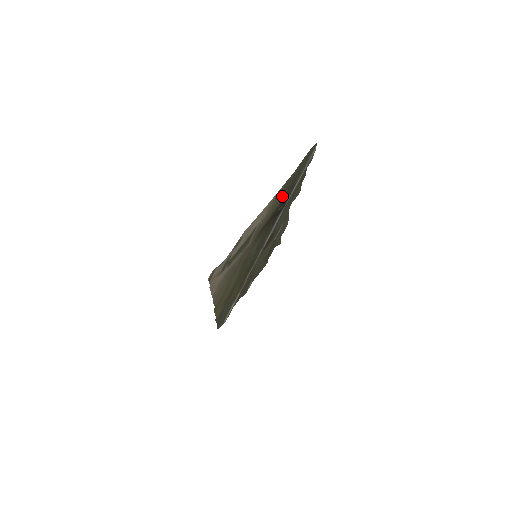
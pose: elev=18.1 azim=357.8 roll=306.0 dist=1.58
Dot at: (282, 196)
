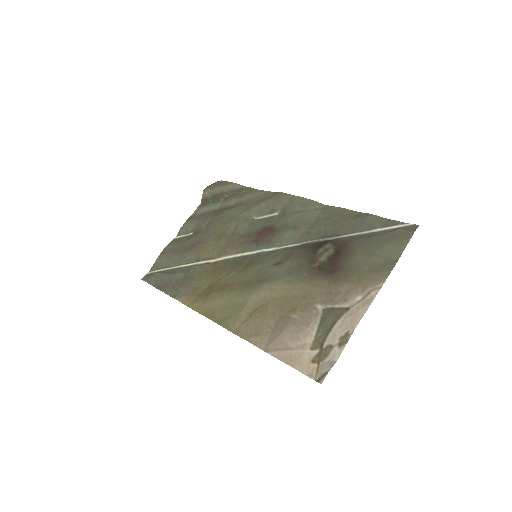
Dot at: (366, 266)
